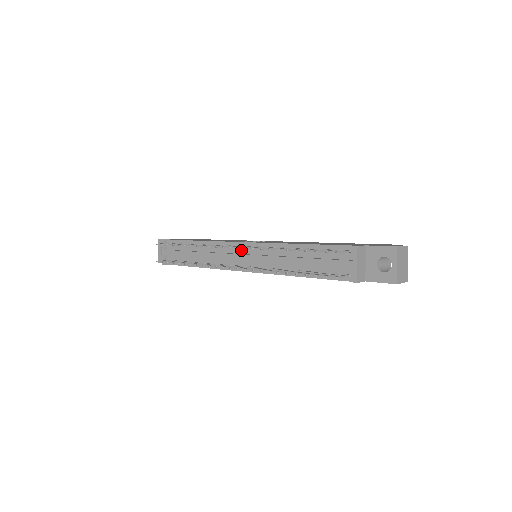
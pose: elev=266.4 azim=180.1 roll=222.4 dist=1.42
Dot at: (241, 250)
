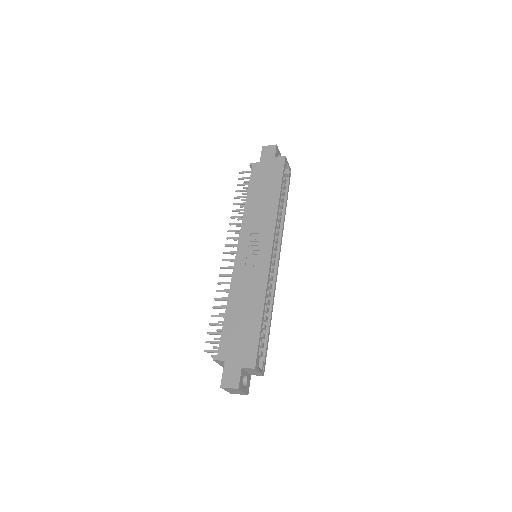
Dot at: occluded
